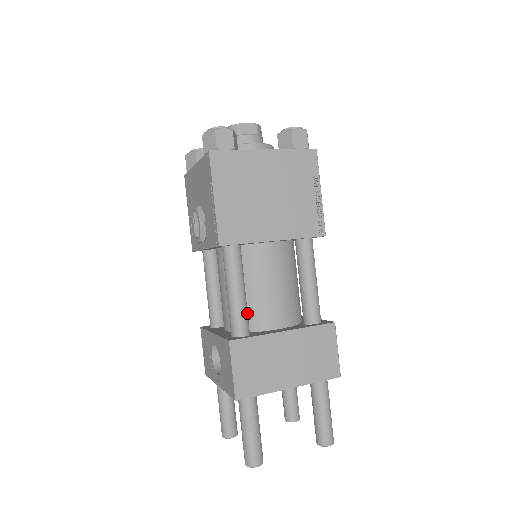
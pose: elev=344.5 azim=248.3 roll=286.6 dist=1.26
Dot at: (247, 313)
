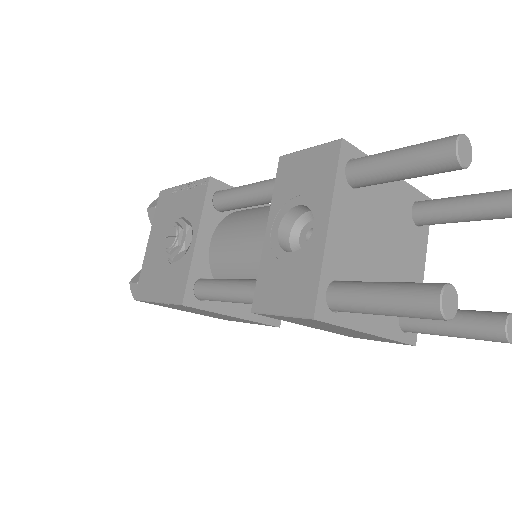
Dot at: occluded
